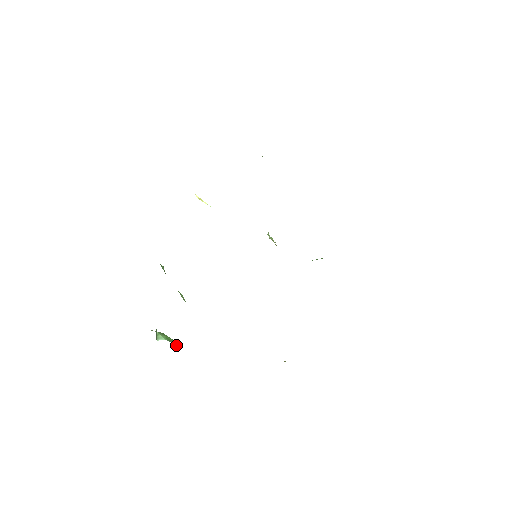
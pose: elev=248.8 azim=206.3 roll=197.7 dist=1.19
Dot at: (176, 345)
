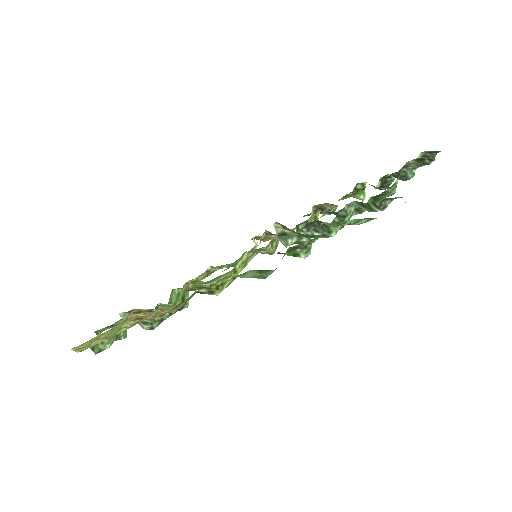
Dot at: occluded
